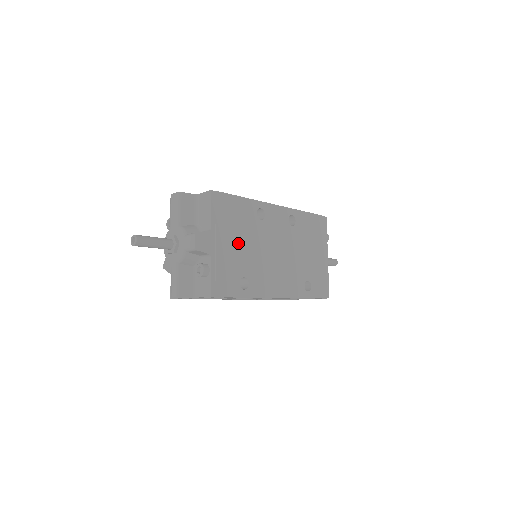
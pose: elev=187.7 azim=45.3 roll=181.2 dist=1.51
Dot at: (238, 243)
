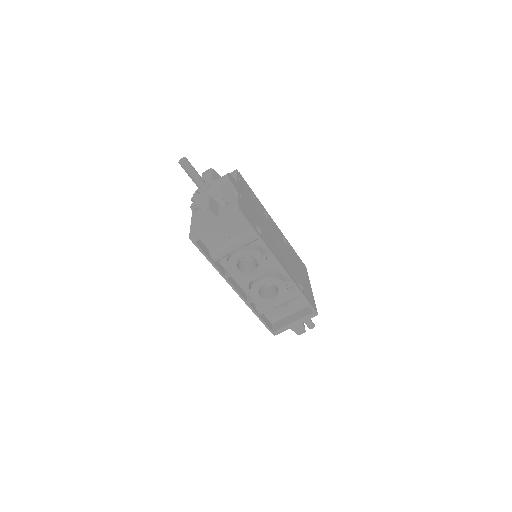
Dot at: (253, 208)
